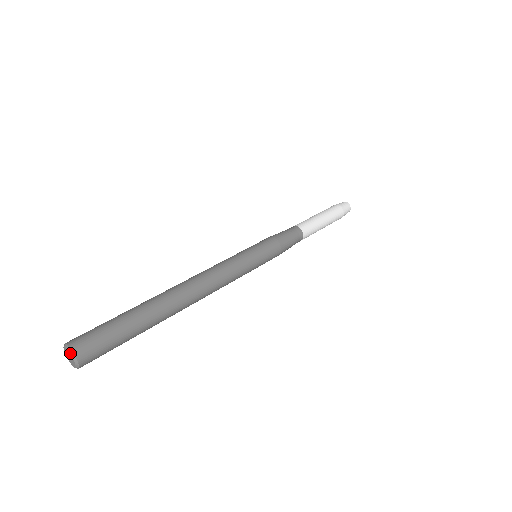
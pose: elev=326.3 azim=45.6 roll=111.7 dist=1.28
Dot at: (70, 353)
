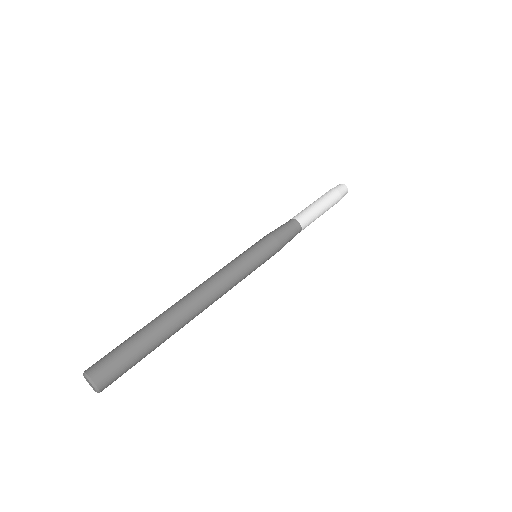
Dot at: (86, 377)
